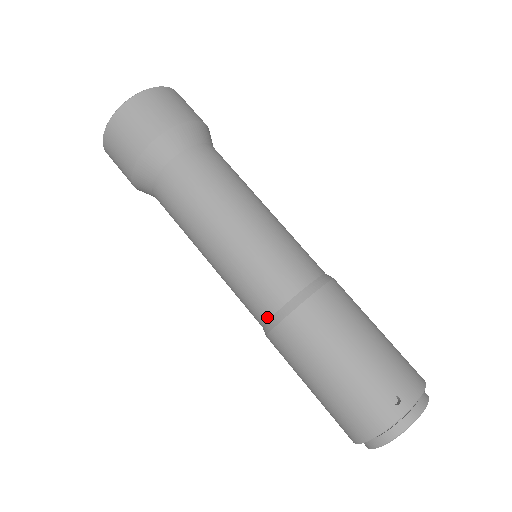
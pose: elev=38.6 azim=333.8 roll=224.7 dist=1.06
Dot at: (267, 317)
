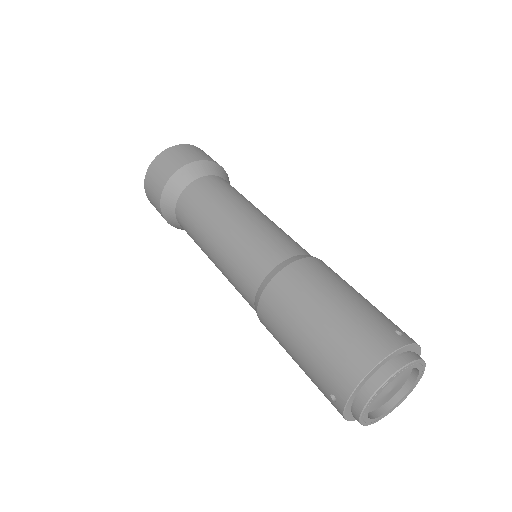
Dot at: (270, 268)
